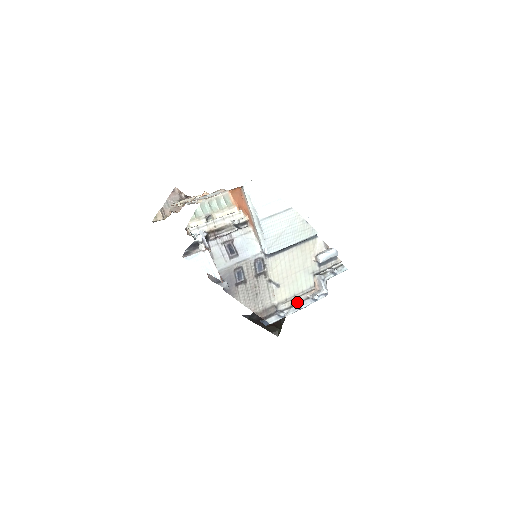
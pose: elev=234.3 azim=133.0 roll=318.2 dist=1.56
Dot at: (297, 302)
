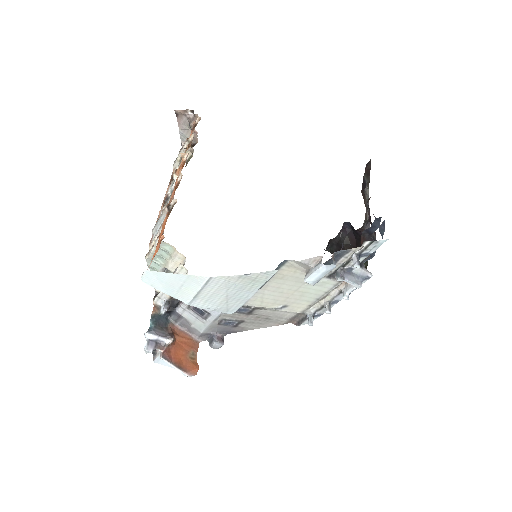
Dot at: (325, 304)
